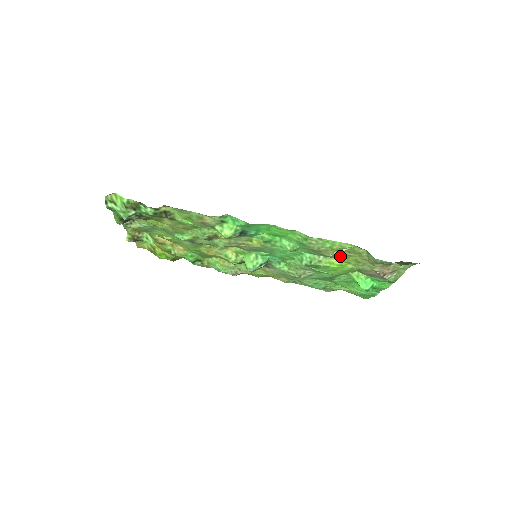
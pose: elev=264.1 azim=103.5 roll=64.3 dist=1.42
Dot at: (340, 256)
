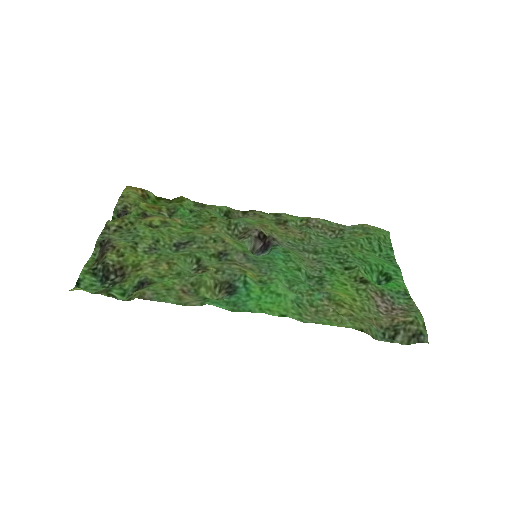
Dot at: (344, 302)
